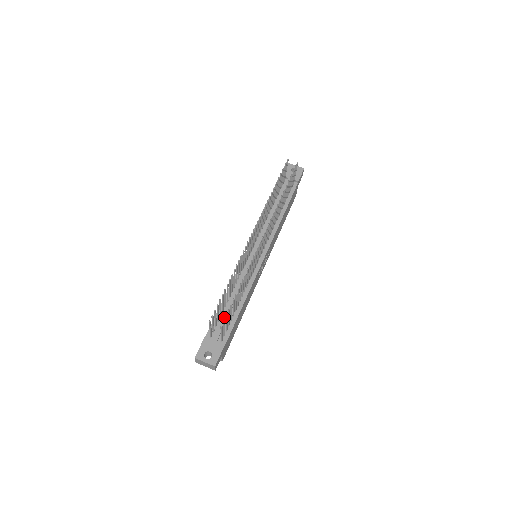
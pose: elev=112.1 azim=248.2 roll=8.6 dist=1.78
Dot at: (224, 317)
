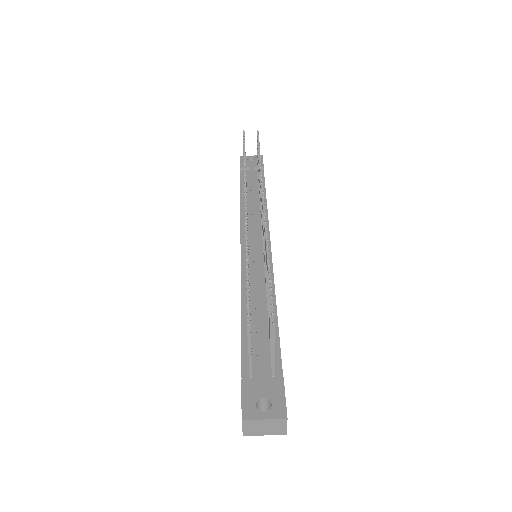
Dot at: (257, 337)
